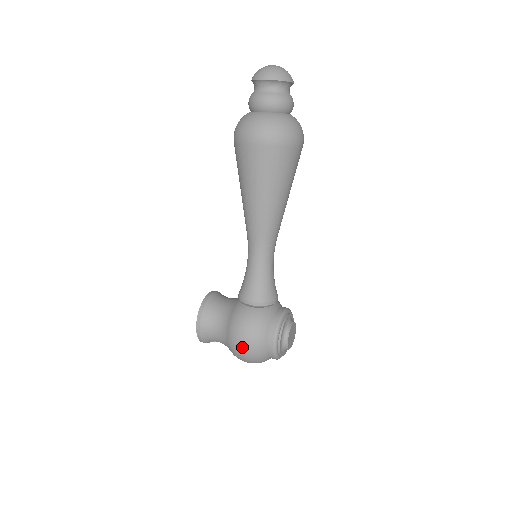
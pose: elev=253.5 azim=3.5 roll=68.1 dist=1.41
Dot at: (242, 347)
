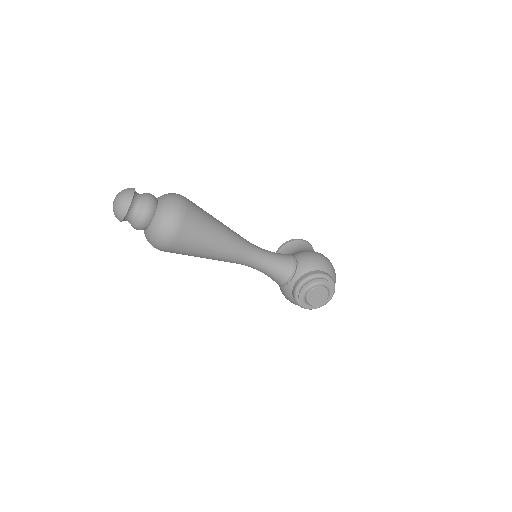
Dot at: occluded
